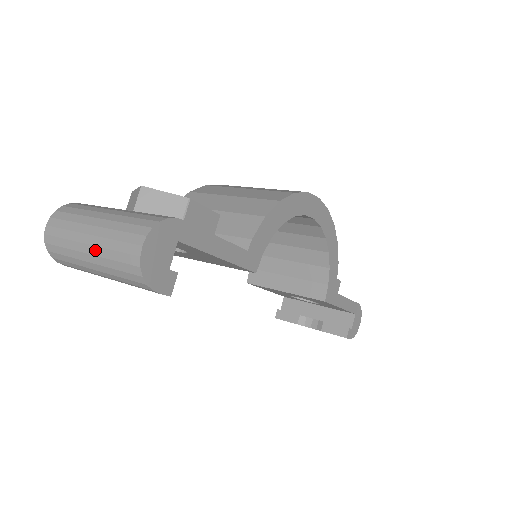
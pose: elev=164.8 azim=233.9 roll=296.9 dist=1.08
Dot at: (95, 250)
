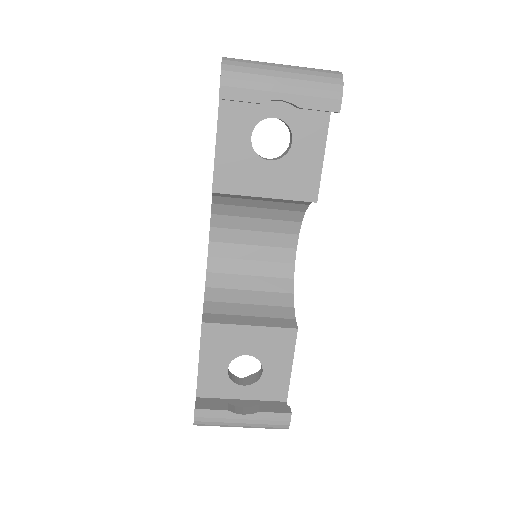
Dot at: (293, 67)
